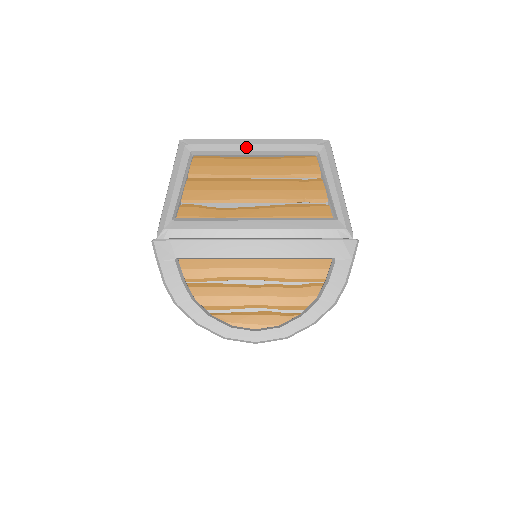
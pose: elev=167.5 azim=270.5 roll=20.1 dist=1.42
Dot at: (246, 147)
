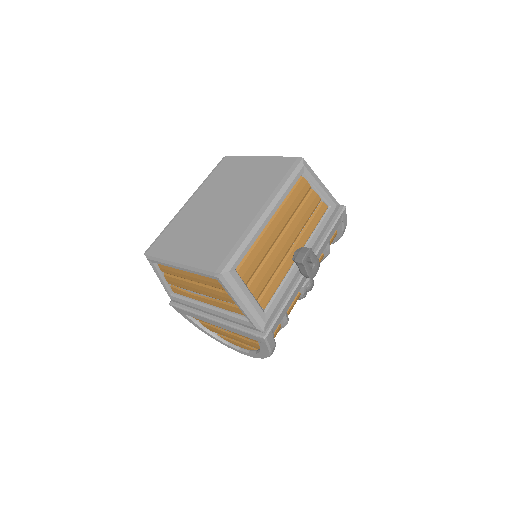
Dot at: (176, 267)
